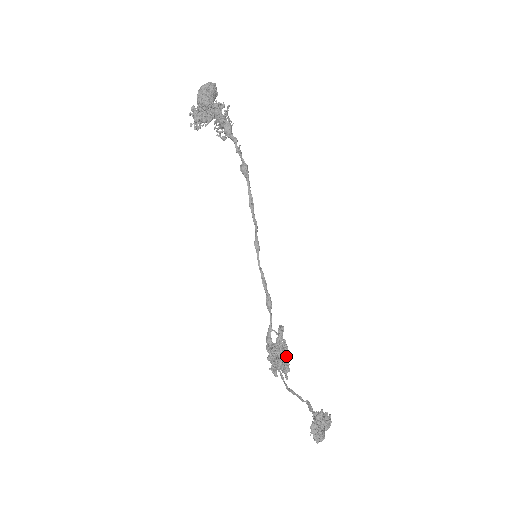
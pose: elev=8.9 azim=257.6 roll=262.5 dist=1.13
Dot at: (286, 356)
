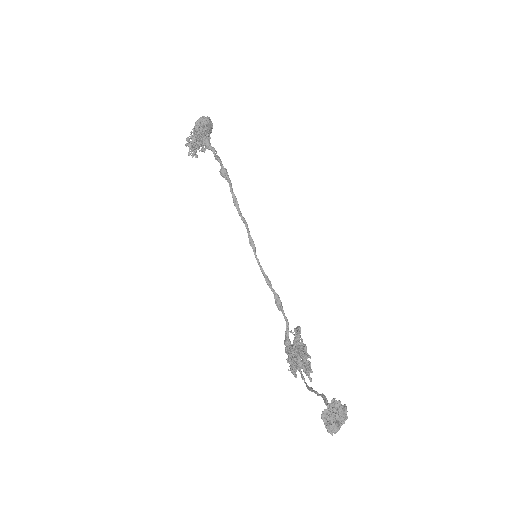
Dot at: (302, 354)
